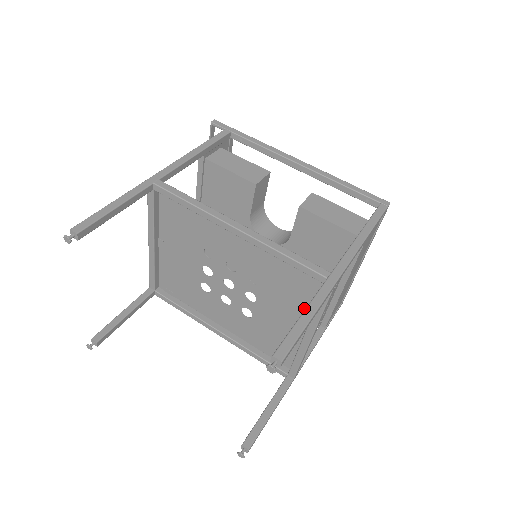
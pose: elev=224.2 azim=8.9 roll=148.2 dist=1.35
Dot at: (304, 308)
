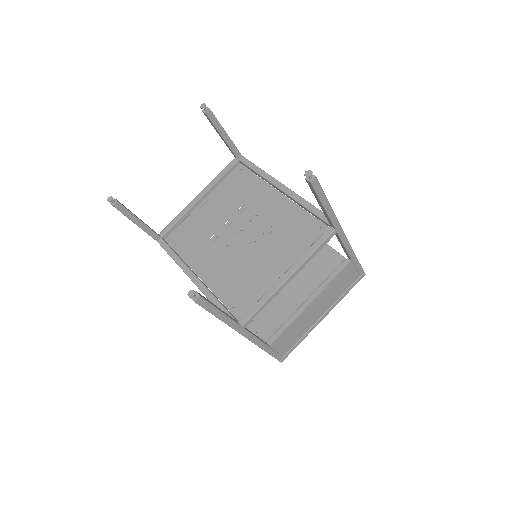
Dot at: (297, 254)
